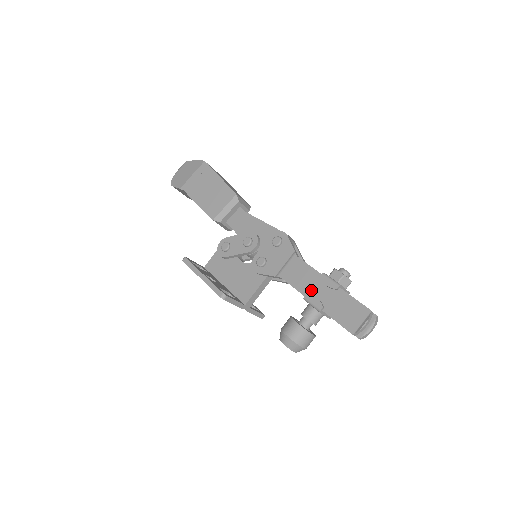
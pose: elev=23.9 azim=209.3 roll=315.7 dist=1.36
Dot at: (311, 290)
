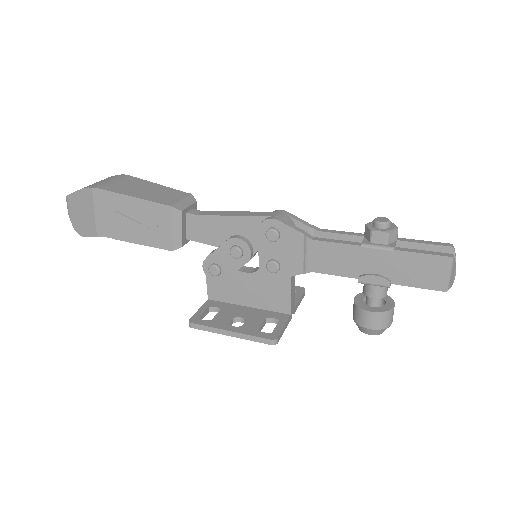
Dot at: (360, 269)
